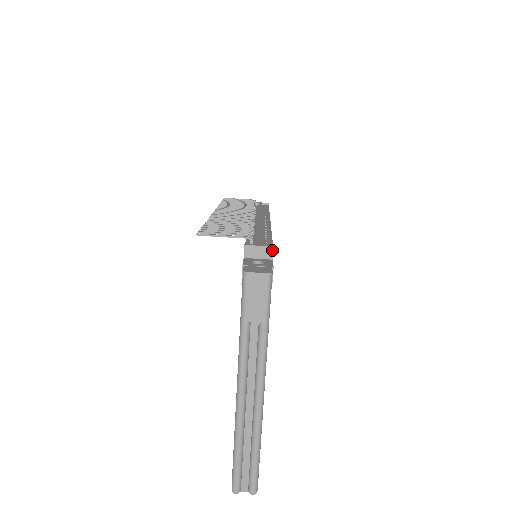
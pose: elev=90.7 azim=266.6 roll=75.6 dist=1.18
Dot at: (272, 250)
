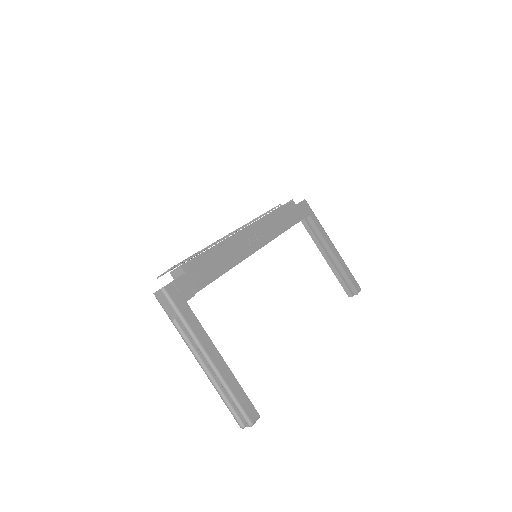
Dot at: (181, 268)
